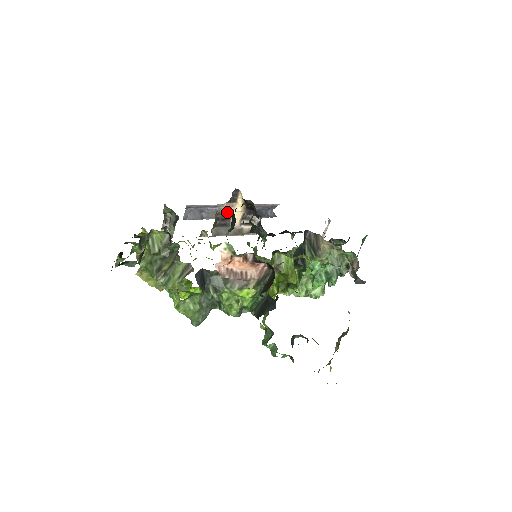
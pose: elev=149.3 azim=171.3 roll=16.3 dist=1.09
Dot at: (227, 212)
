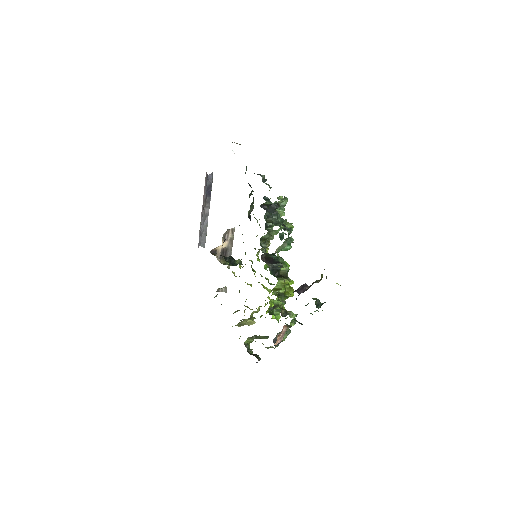
Dot at: (220, 253)
